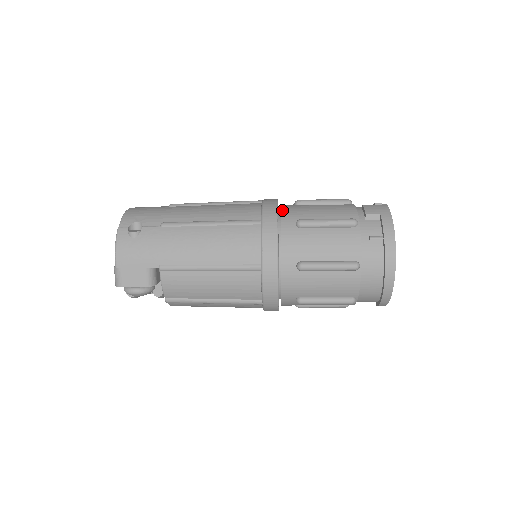
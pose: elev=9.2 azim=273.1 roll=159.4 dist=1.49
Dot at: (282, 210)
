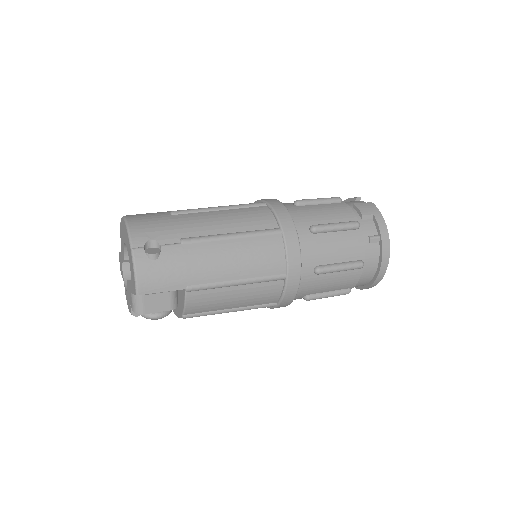
Dot at: (291, 214)
